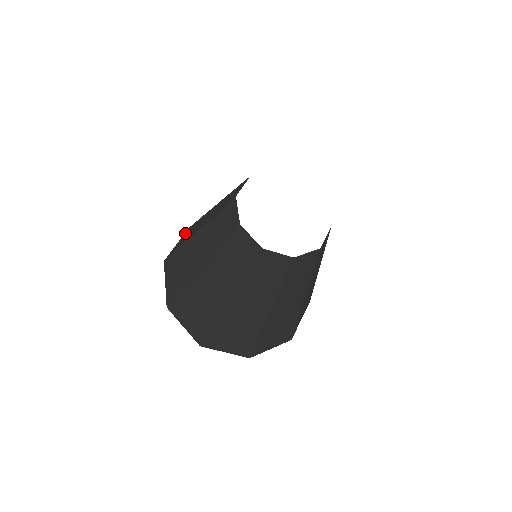
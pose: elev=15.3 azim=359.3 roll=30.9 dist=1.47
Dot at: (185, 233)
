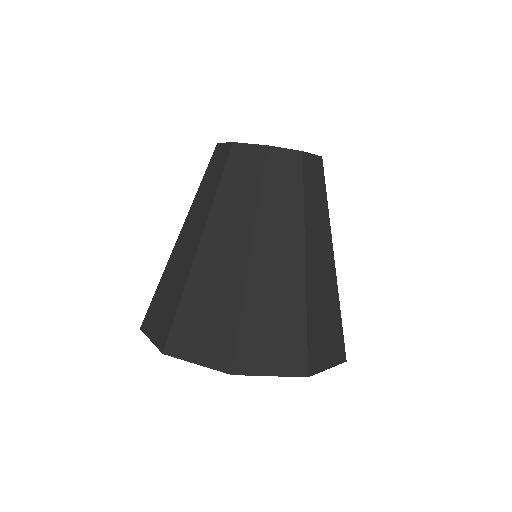
Dot at: (147, 326)
